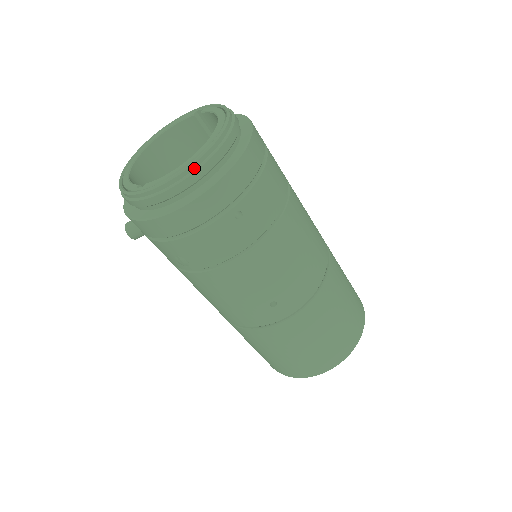
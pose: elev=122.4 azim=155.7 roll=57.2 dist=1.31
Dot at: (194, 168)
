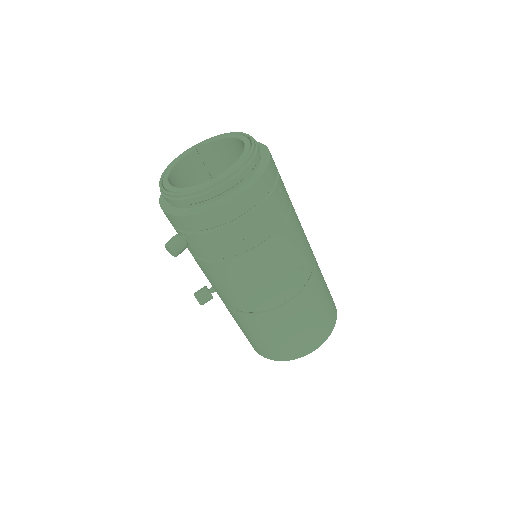
Dot at: (253, 155)
